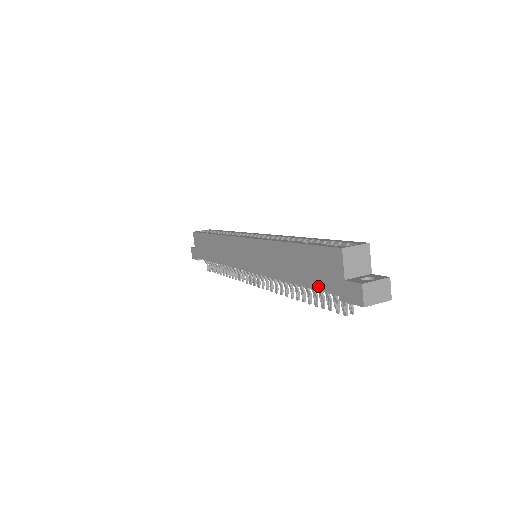
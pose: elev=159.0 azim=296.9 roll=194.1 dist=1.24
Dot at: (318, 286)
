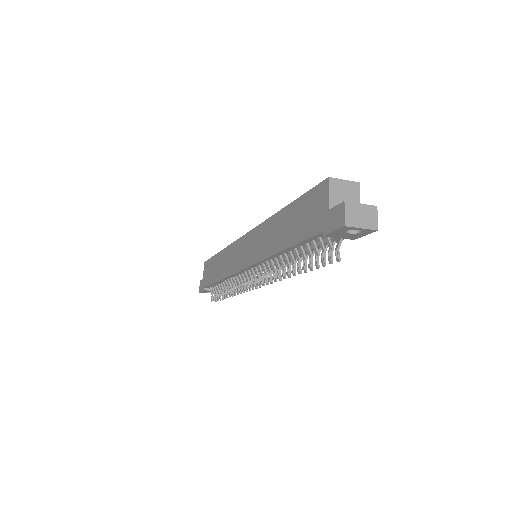
Dot at: (305, 235)
